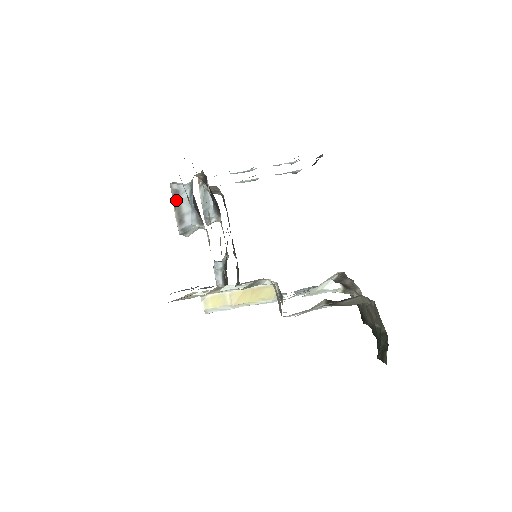
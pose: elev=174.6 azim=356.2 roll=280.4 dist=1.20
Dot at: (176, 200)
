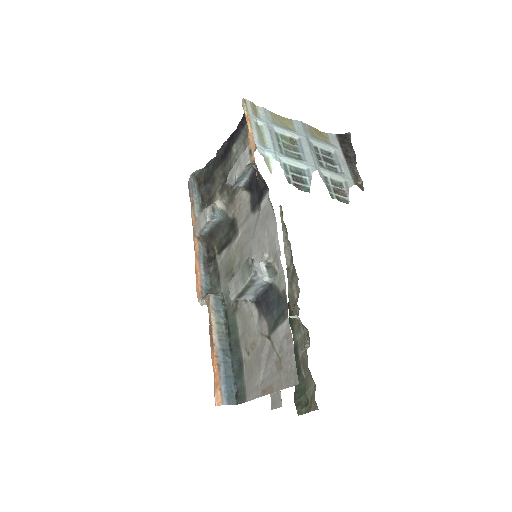
Dot at: (248, 287)
